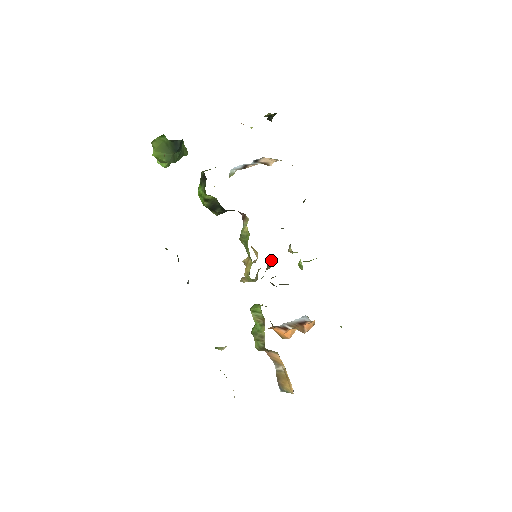
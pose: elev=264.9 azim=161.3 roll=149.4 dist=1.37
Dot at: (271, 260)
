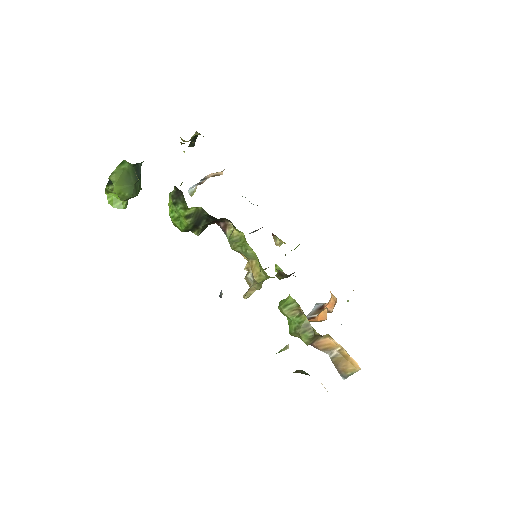
Dot at: occluded
